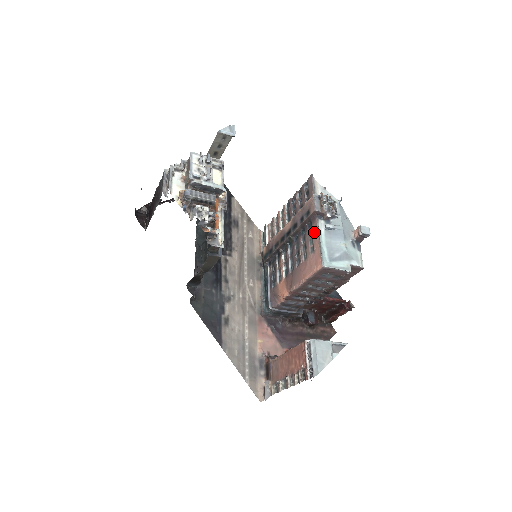
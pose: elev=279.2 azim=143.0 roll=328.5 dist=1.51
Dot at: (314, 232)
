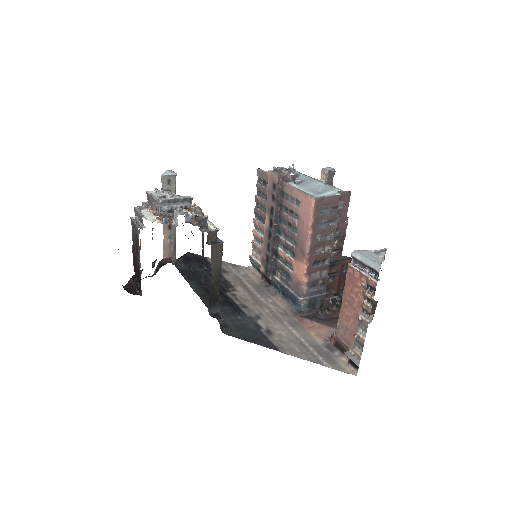
Dot at: (289, 192)
